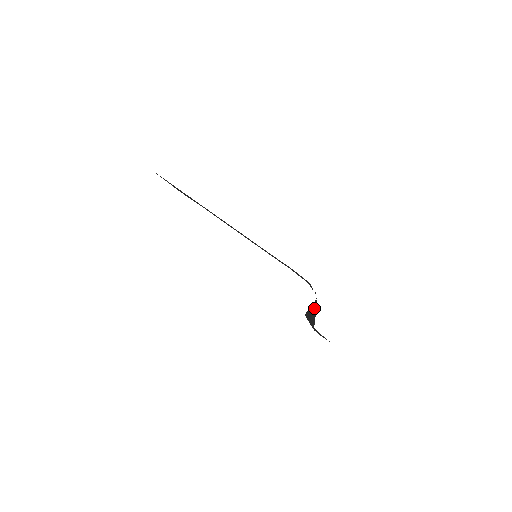
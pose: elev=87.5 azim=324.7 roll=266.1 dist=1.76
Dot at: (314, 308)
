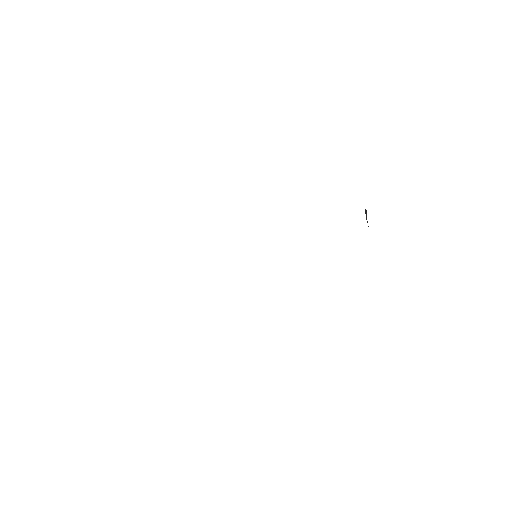
Dot at: occluded
